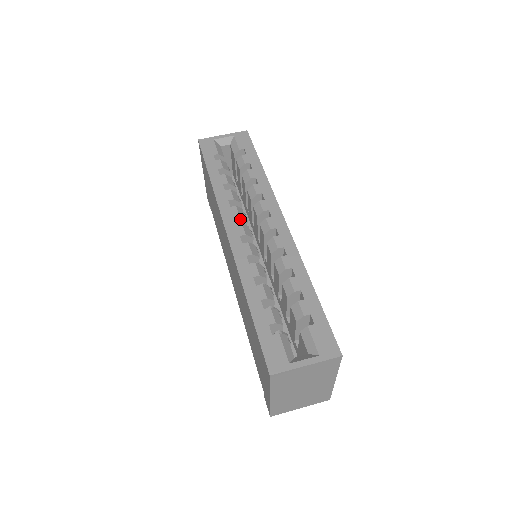
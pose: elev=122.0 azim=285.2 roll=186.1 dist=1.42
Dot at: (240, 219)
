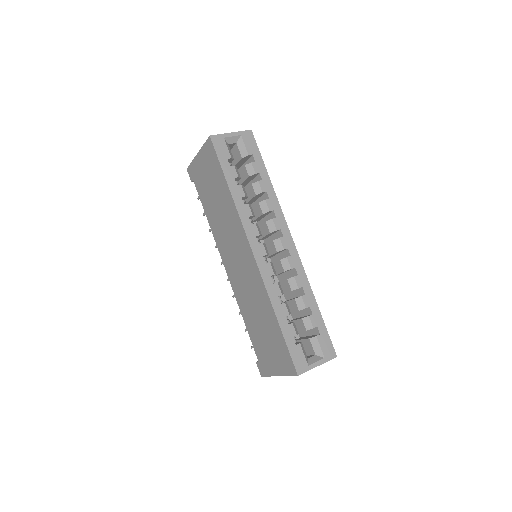
Dot at: (258, 236)
